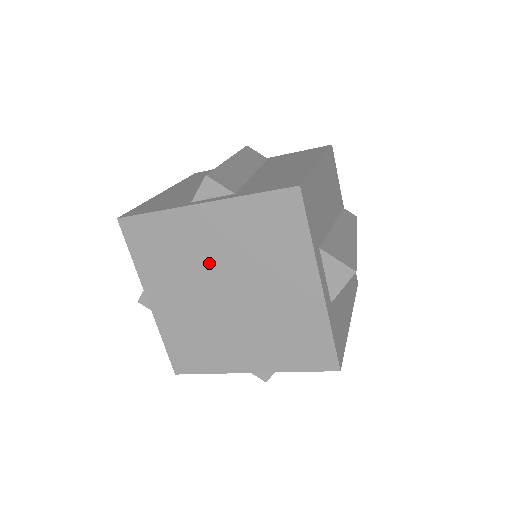
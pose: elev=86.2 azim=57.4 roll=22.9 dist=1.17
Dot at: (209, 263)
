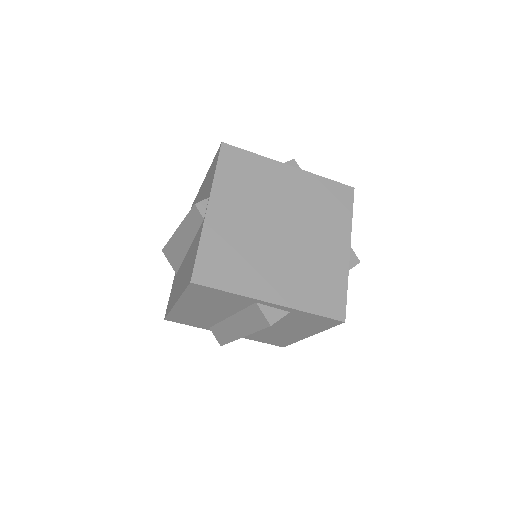
Dot at: (278, 202)
